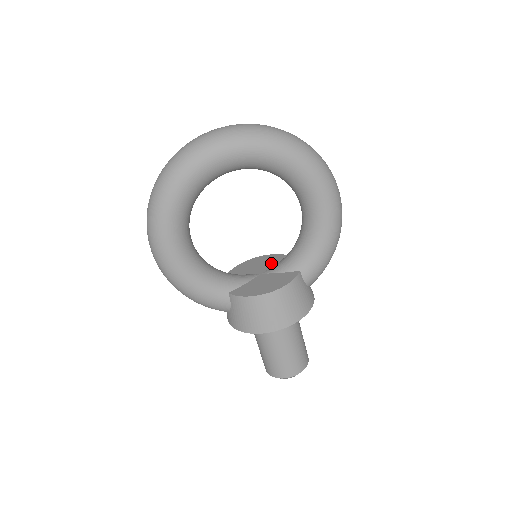
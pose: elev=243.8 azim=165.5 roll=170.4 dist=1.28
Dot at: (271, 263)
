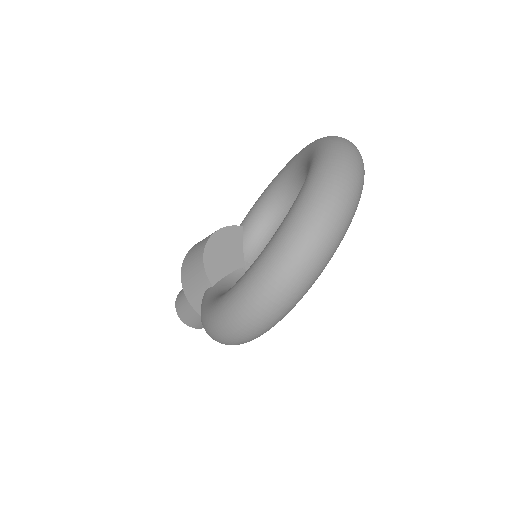
Dot at: (237, 245)
